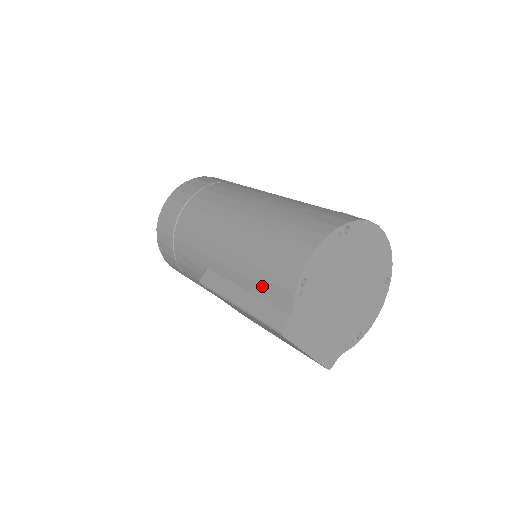
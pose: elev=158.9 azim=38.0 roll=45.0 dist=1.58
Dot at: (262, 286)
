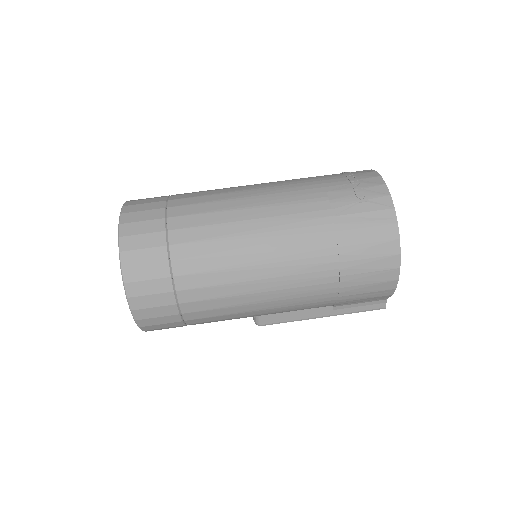
Dot at: (351, 302)
